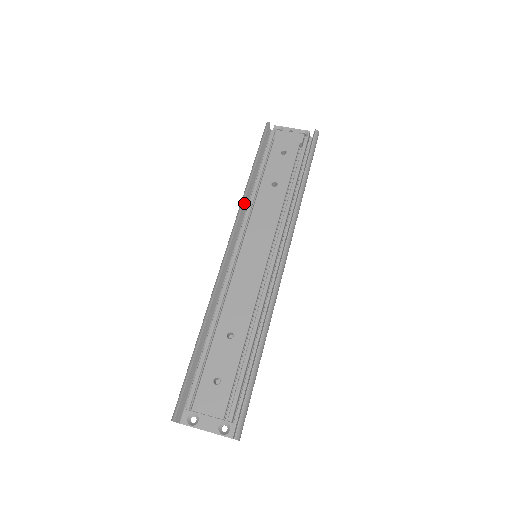
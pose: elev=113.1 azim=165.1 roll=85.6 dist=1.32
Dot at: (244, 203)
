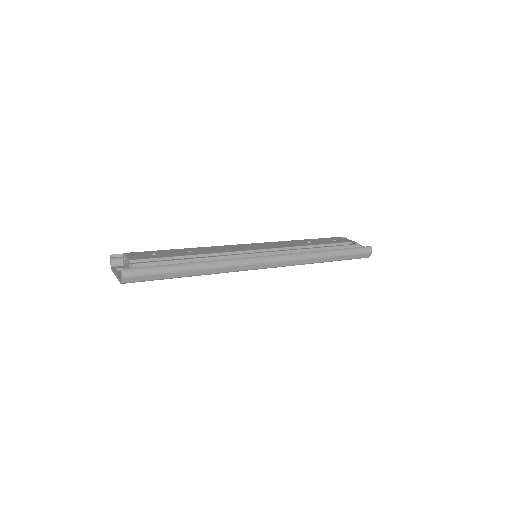
Dot at: occluded
